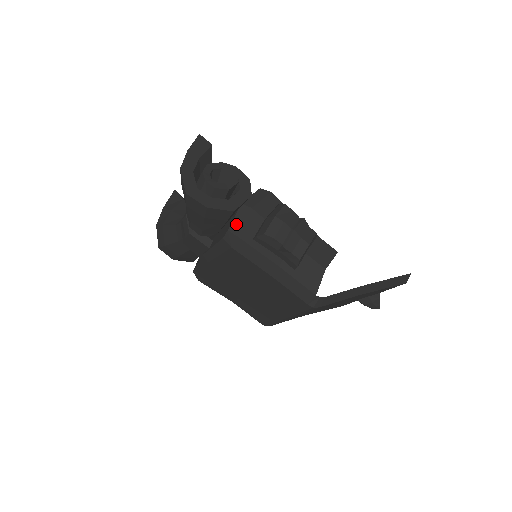
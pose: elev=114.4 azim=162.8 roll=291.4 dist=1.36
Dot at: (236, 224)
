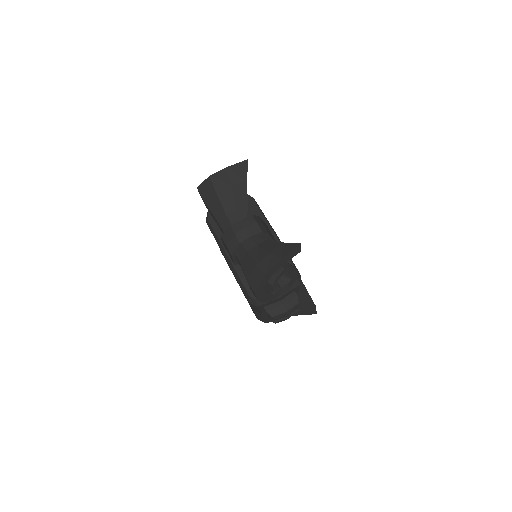
Dot at: occluded
